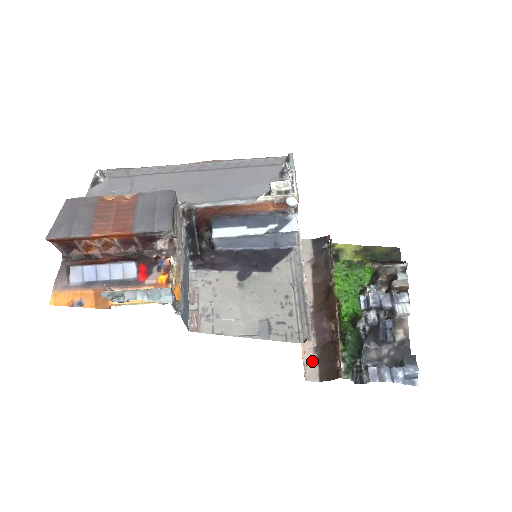
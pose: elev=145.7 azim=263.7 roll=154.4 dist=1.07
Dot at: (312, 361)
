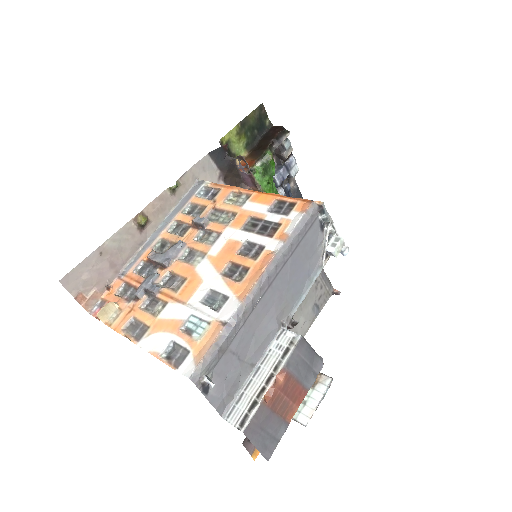
Dot at: occluded
